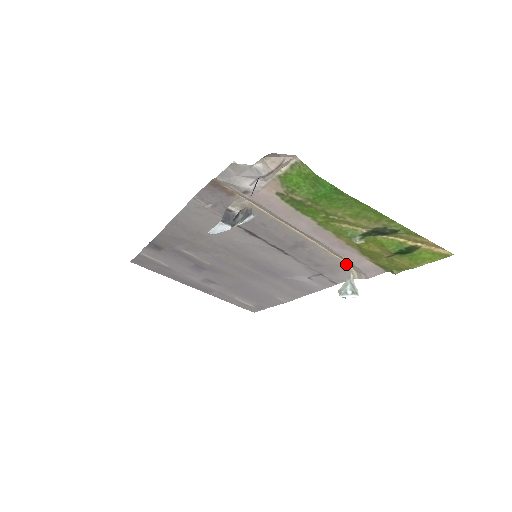
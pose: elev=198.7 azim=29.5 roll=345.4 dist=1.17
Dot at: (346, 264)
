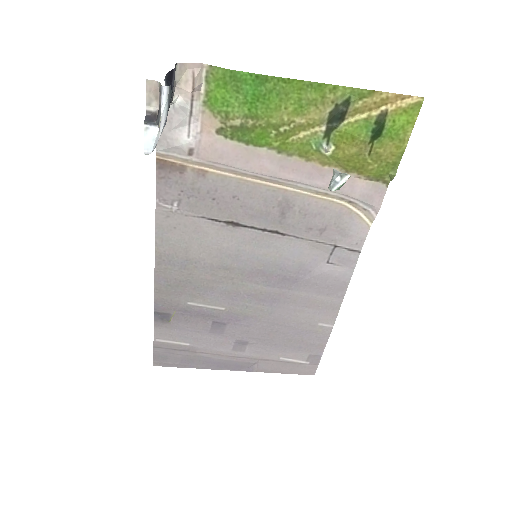
Dot at: (345, 206)
